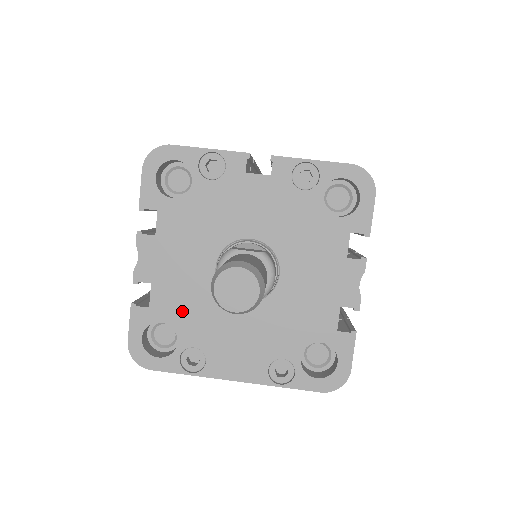
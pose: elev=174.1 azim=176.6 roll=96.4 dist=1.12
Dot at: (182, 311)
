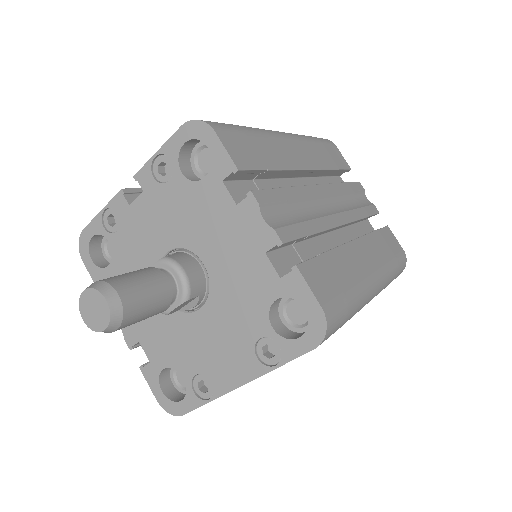
Dot at: (169, 349)
